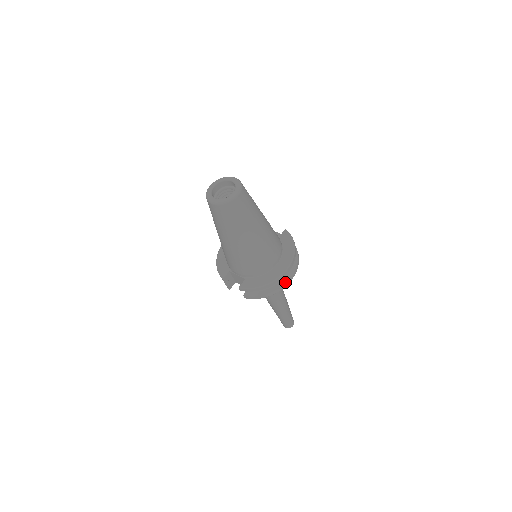
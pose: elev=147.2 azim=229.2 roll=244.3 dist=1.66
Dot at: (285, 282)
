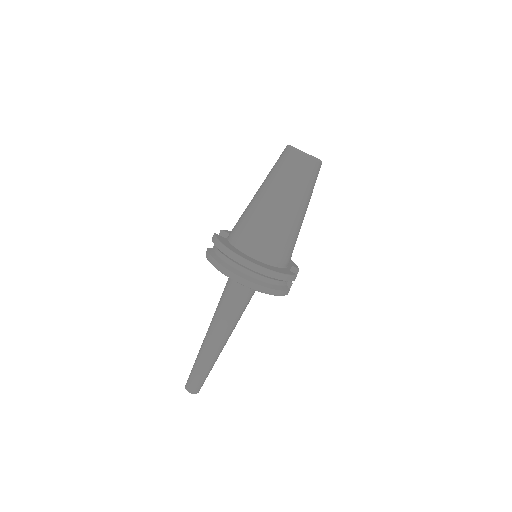
Dot at: (233, 272)
